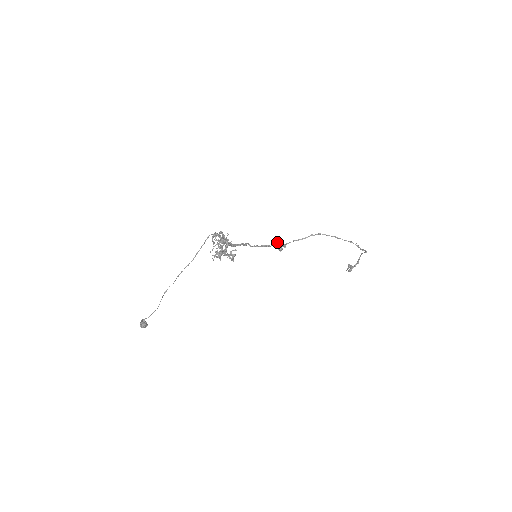
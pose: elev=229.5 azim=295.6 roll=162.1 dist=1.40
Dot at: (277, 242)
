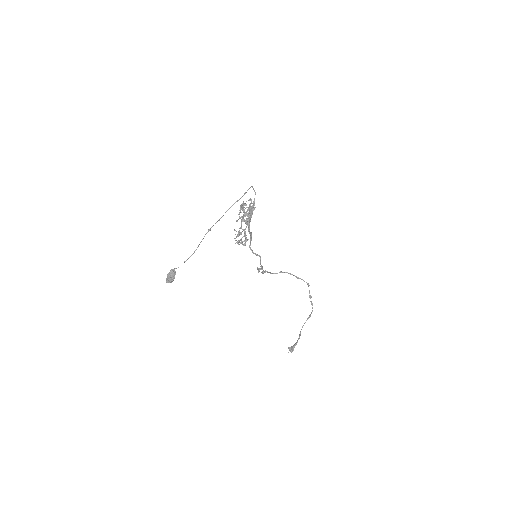
Dot at: (259, 268)
